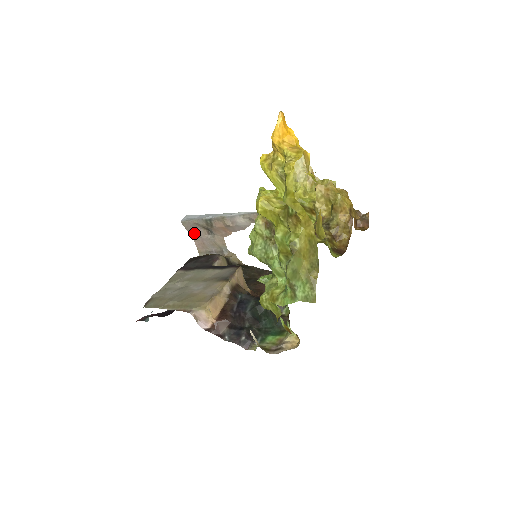
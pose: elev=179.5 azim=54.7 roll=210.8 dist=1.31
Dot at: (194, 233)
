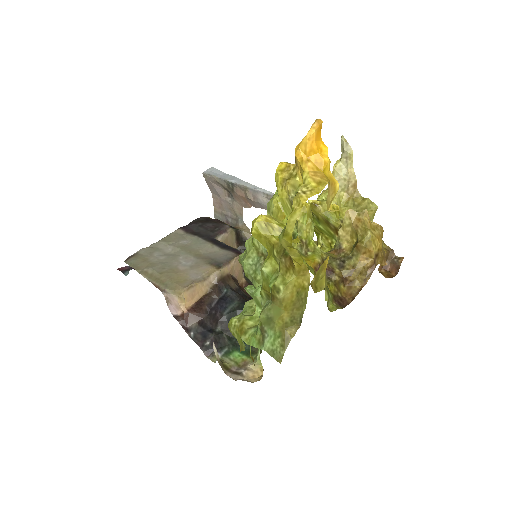
Dot at: (214, 189)
